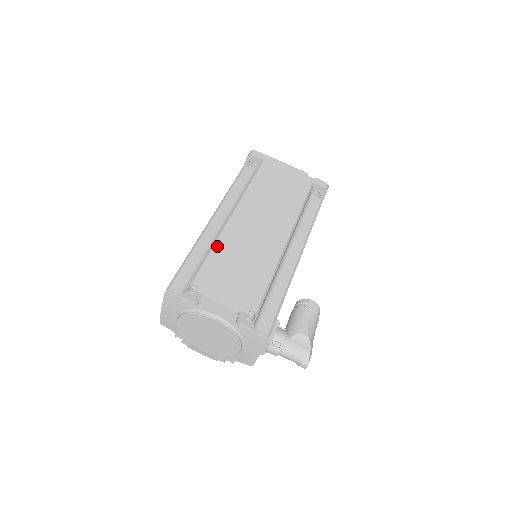
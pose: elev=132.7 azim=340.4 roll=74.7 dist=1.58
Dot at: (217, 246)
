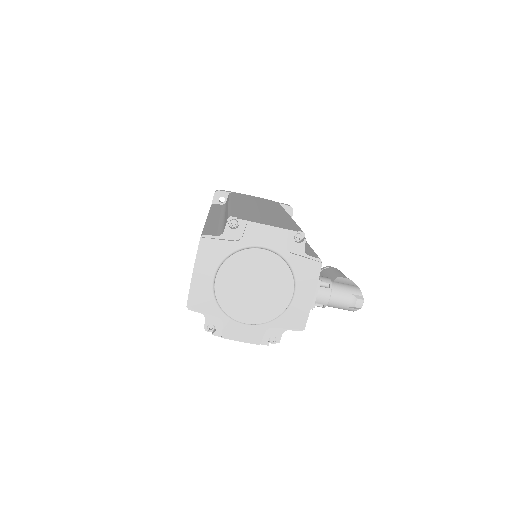
Dot at: (234, 209)
